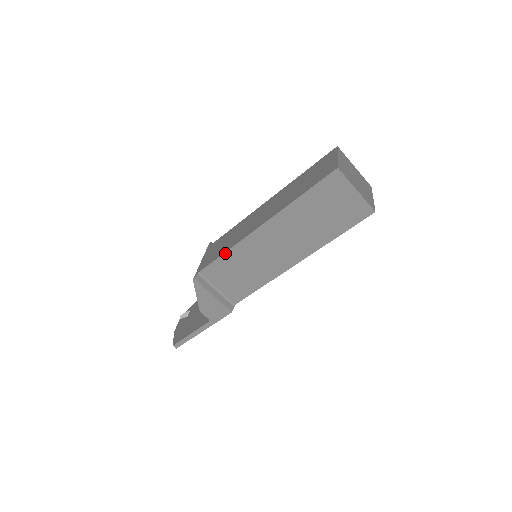
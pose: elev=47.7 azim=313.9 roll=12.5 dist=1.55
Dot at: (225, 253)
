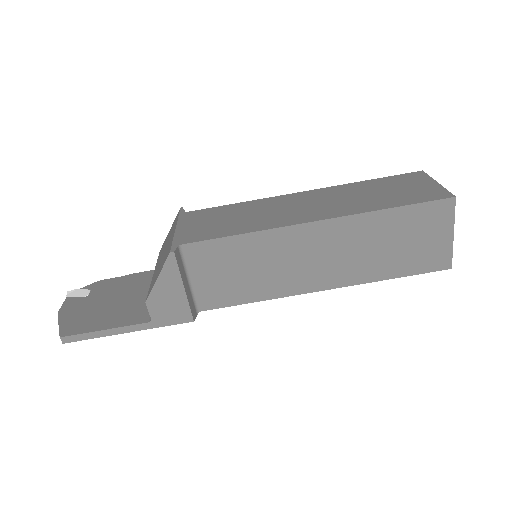
Dot at: (240, 235)
